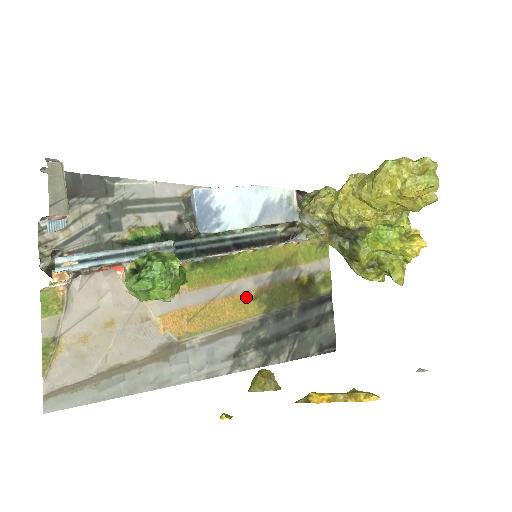
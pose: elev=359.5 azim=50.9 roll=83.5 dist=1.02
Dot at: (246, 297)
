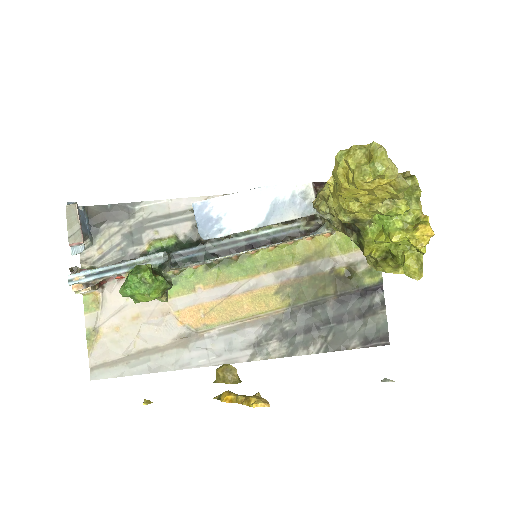
Dot at: (266, 292)
